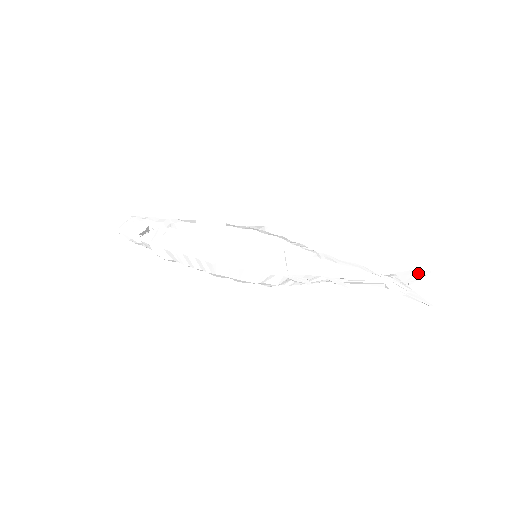
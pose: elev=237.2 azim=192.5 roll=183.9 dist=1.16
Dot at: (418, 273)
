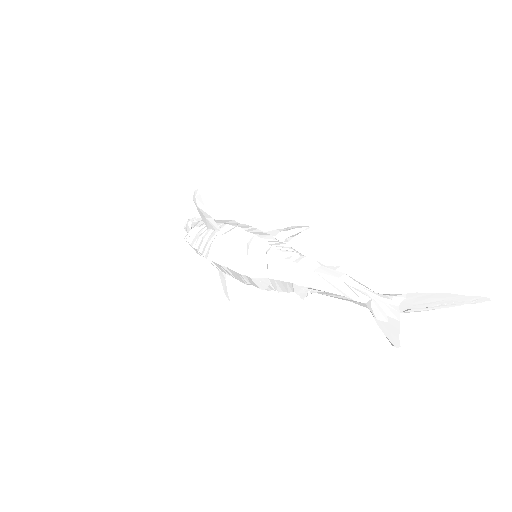
Dot at: (454, 299)
